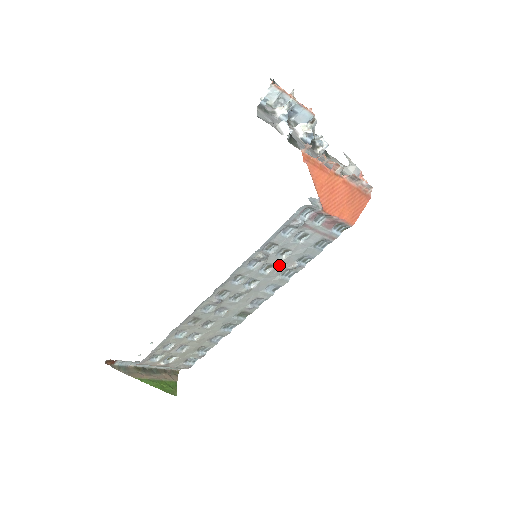
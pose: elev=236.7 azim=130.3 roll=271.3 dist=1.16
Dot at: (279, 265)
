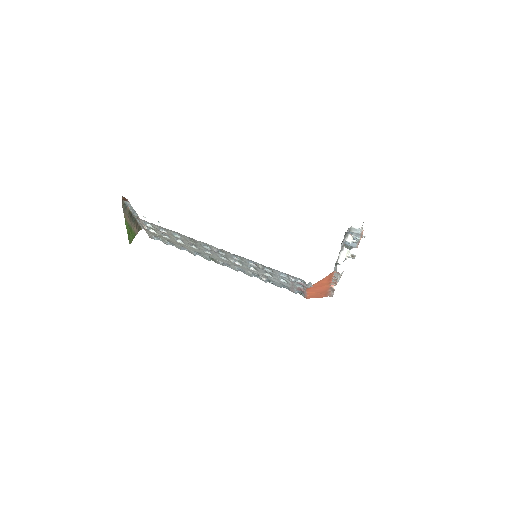
Dot at: (259, 273)
